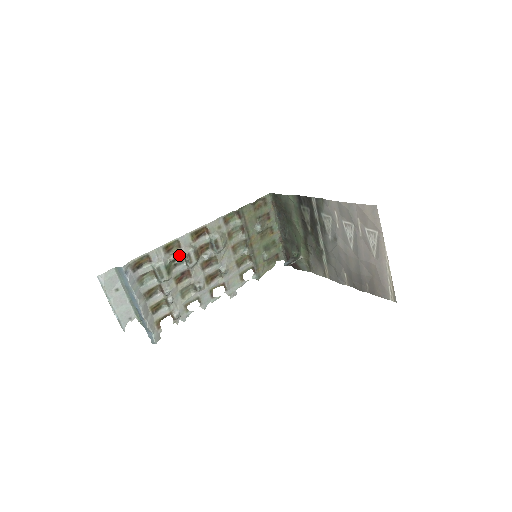
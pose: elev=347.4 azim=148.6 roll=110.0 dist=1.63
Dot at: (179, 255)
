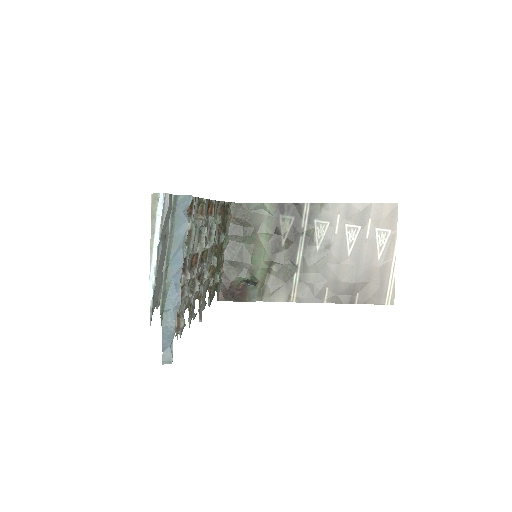
Dot at: (205, 223)
